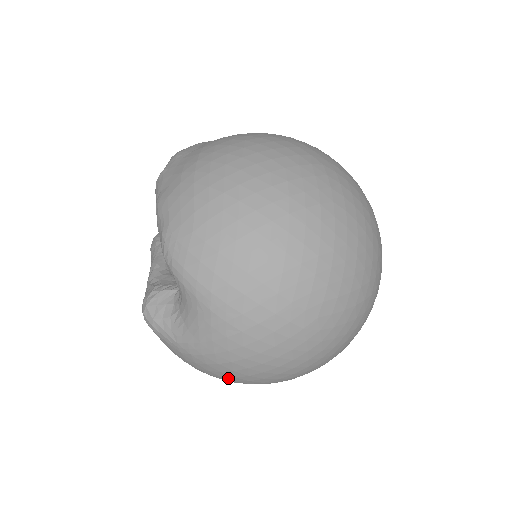
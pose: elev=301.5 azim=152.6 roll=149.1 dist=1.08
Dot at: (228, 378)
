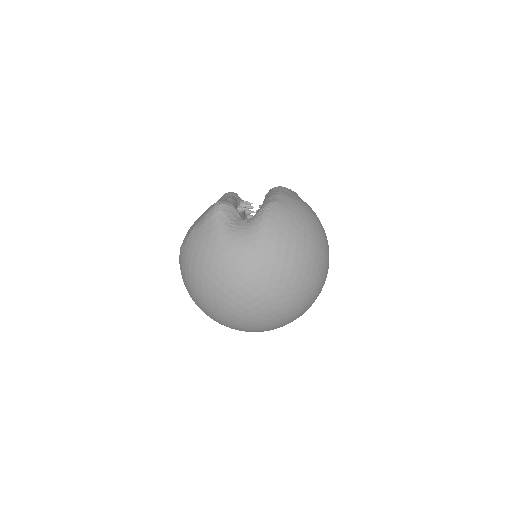
Dot at: (204, 266)
